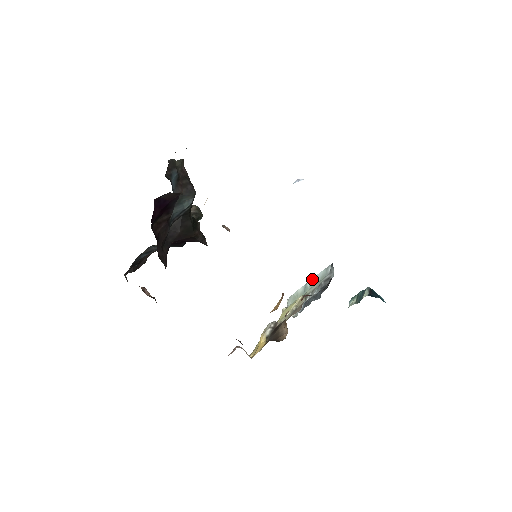
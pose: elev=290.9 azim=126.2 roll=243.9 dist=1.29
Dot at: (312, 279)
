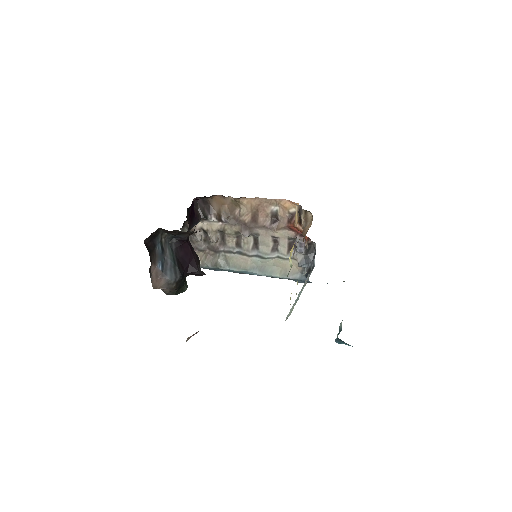
Dot at: (298, 294)
